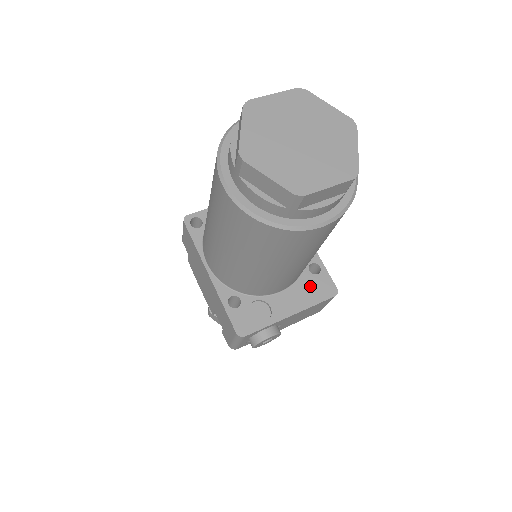
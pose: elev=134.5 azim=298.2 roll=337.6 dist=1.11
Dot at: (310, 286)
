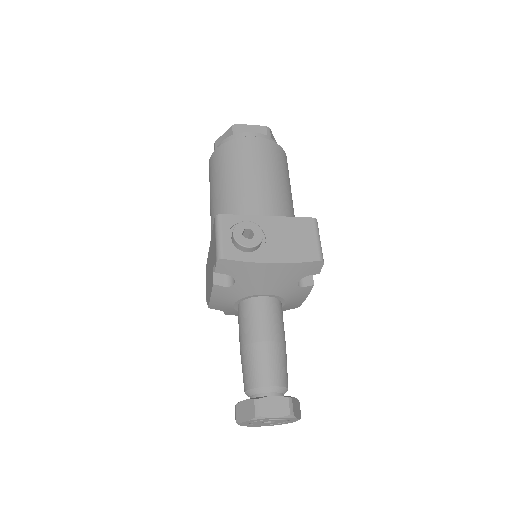
Dot at: occluded
